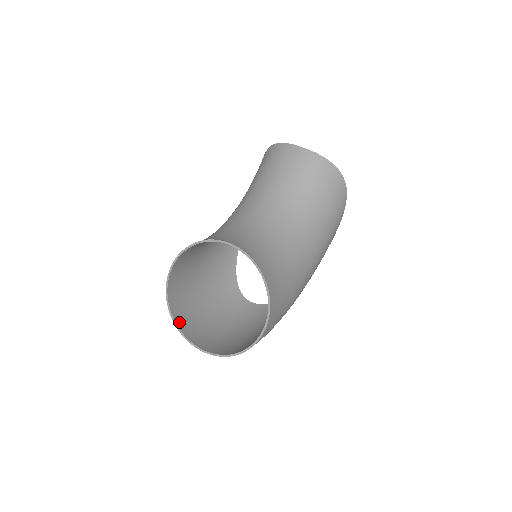
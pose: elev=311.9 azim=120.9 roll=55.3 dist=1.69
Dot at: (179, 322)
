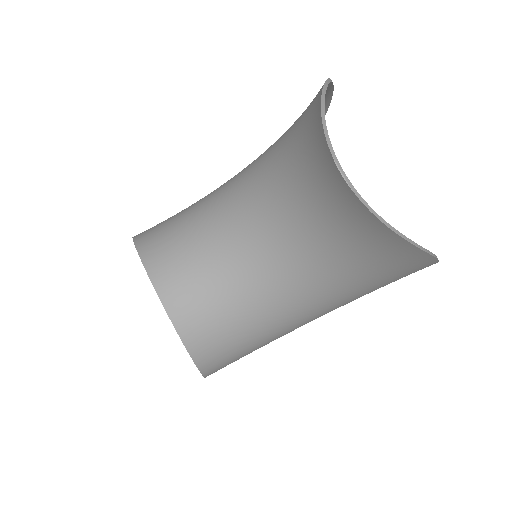
Dot at: occluded
